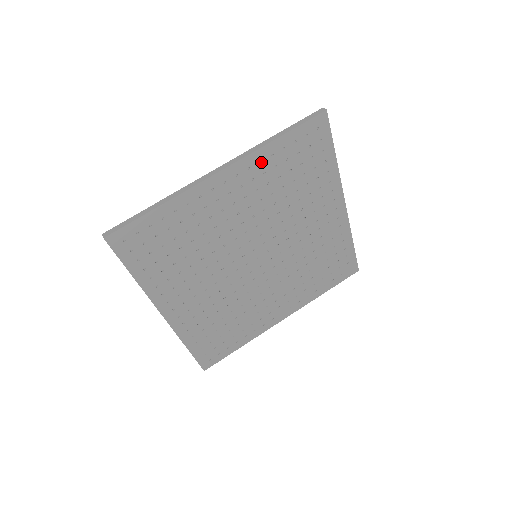
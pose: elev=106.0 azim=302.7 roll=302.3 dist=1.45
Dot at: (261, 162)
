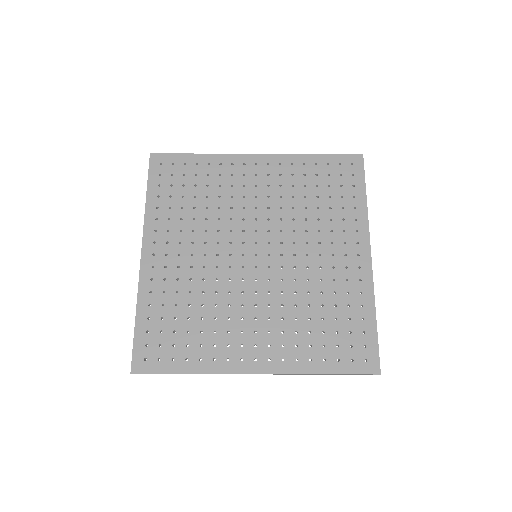
Dot at: (293, 165)
